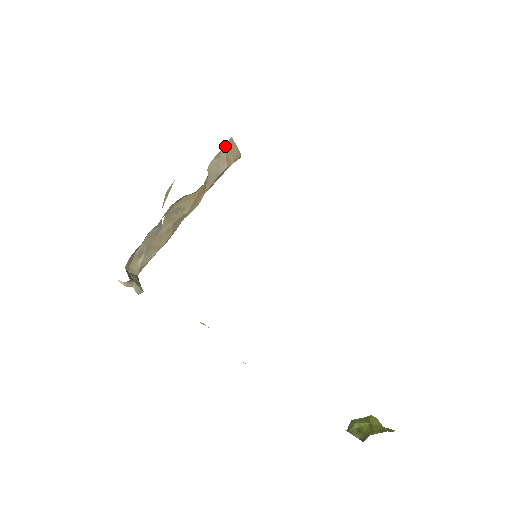
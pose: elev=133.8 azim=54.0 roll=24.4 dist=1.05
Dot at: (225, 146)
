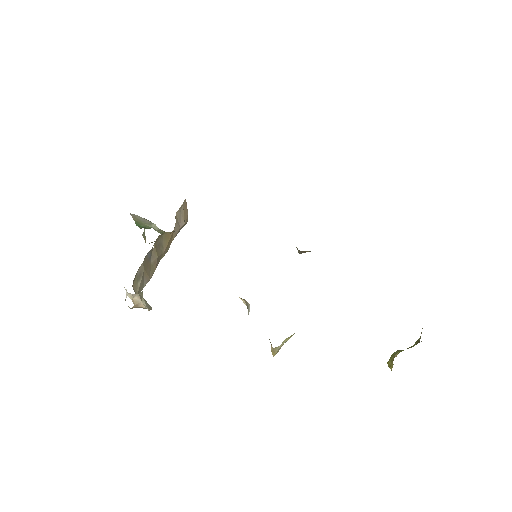
Dot at: (183, 204)
